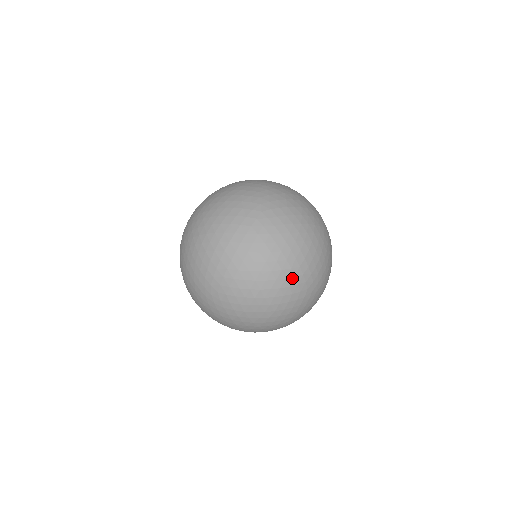
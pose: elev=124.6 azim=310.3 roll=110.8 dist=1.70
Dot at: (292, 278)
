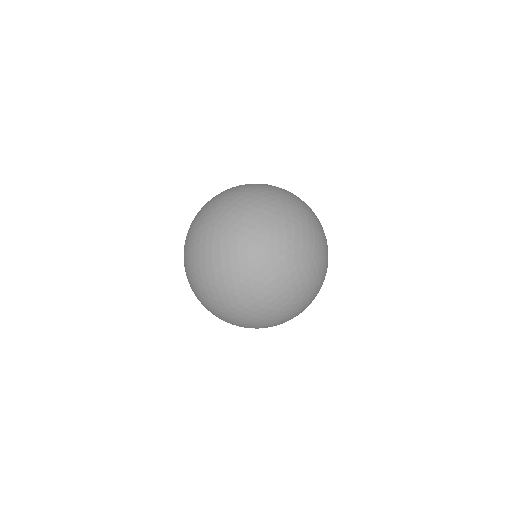
Dot at: (324, 234)
